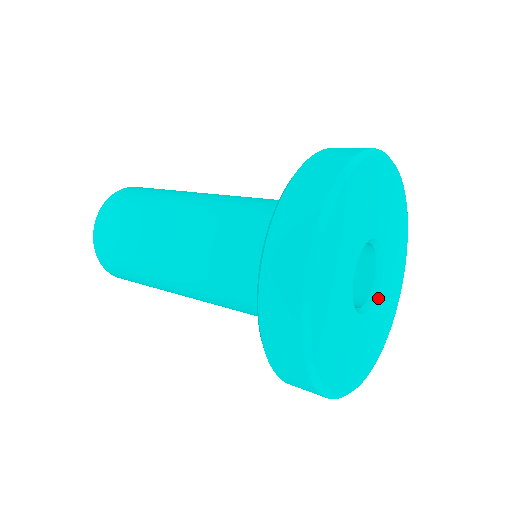
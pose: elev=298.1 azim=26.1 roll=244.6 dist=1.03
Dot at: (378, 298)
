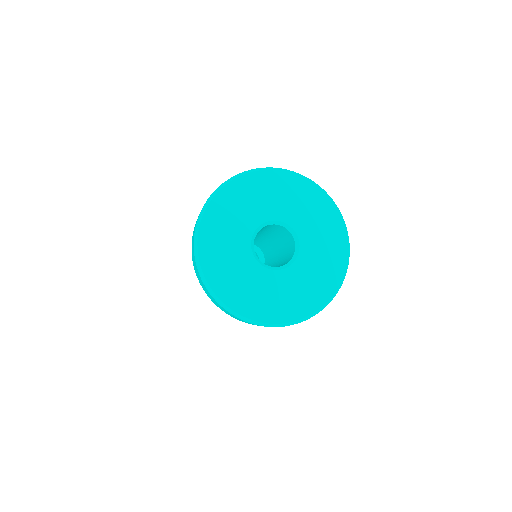
Dot at: (295, 267)
